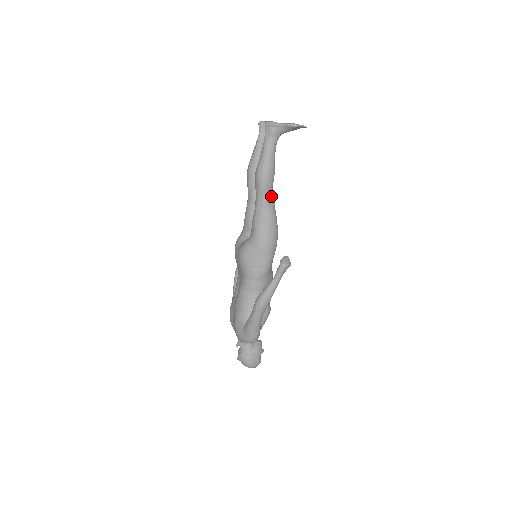
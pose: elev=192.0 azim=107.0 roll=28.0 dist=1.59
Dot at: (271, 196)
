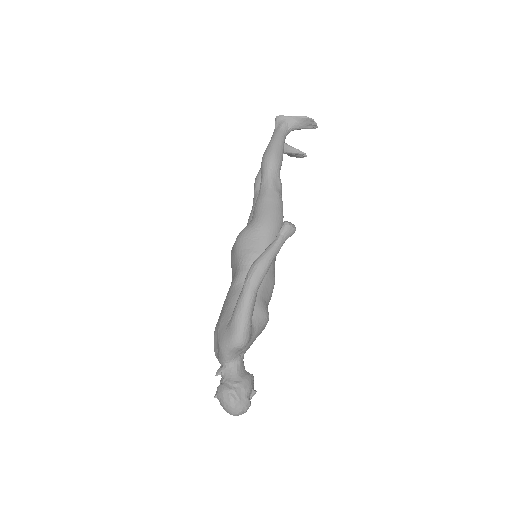
Dot at: (277, 179)
